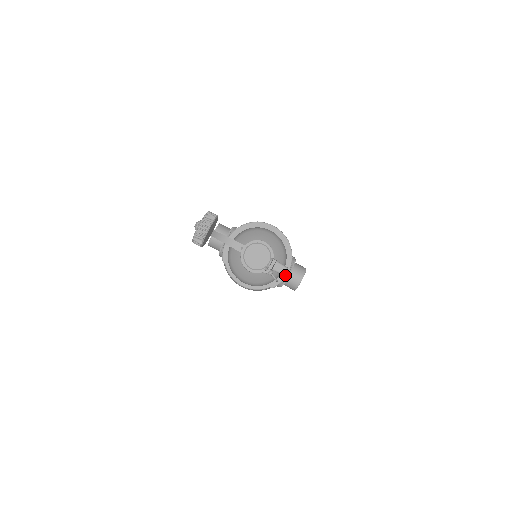
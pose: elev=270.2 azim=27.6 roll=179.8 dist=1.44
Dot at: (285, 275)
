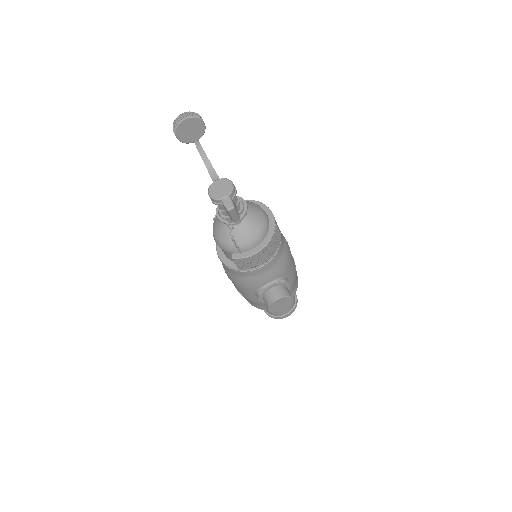
Dot at: (251, 254)
